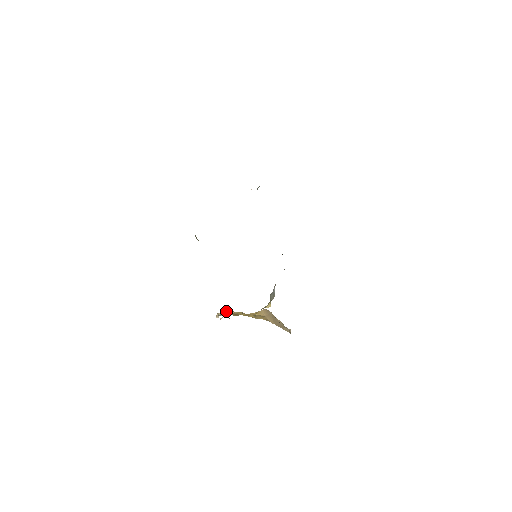
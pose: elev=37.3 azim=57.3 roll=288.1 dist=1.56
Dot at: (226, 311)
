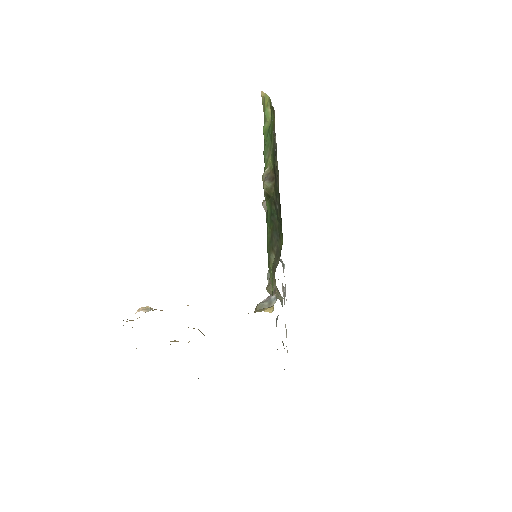
Dot at: occluded
